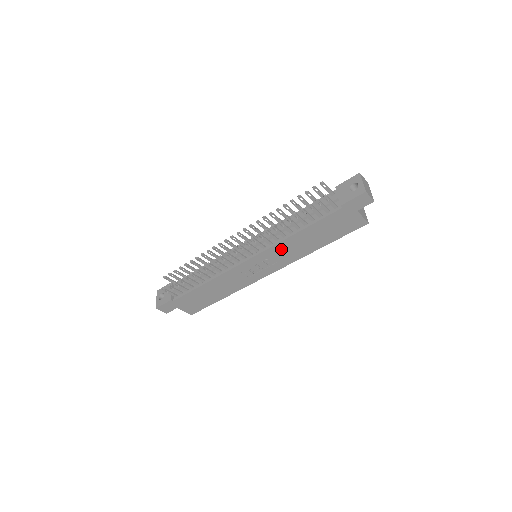
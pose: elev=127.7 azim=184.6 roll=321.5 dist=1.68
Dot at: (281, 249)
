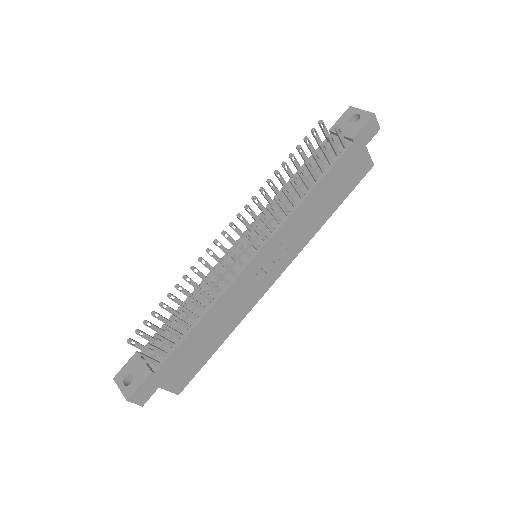
Dot at: (293, 226)
